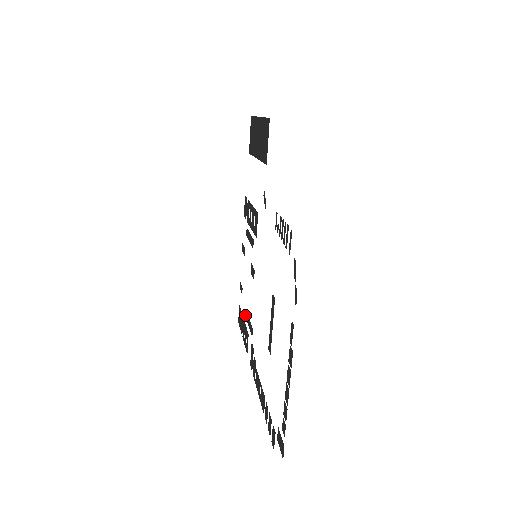
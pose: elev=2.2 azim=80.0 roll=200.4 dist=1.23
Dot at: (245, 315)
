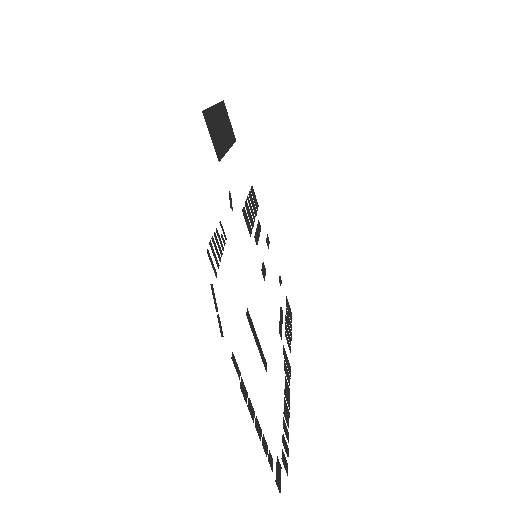
Dot at: (282, 312)
